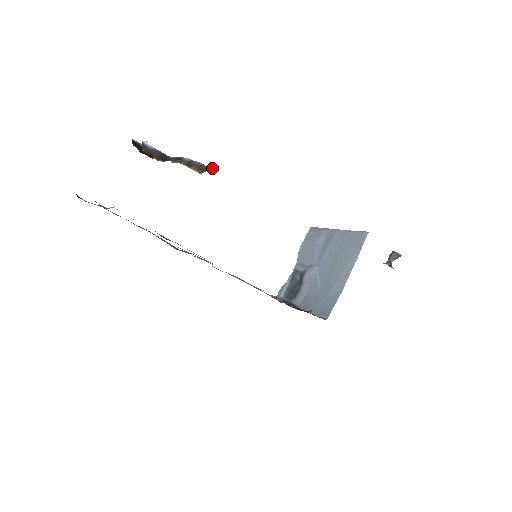
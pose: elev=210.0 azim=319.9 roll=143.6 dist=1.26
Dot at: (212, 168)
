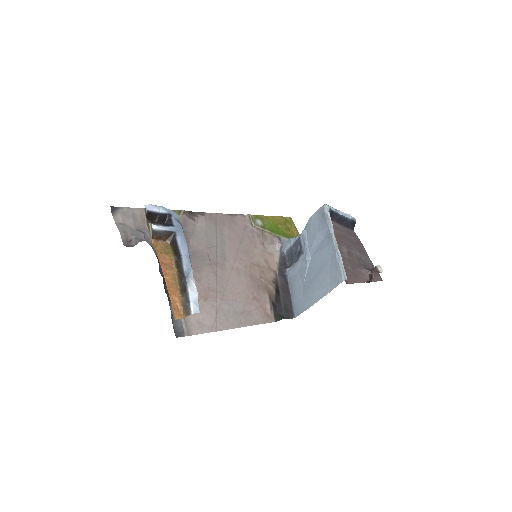
Dot at: (192, 313)
